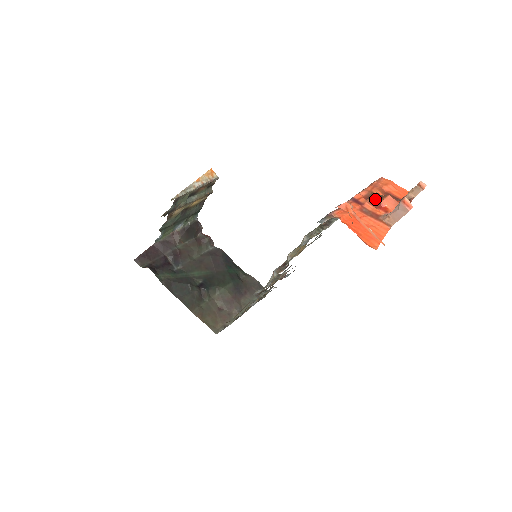
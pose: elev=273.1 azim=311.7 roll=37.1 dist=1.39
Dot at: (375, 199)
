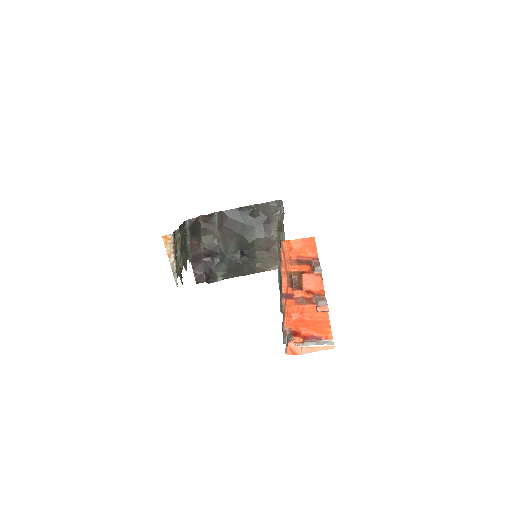
Dot at: (297, 286)
